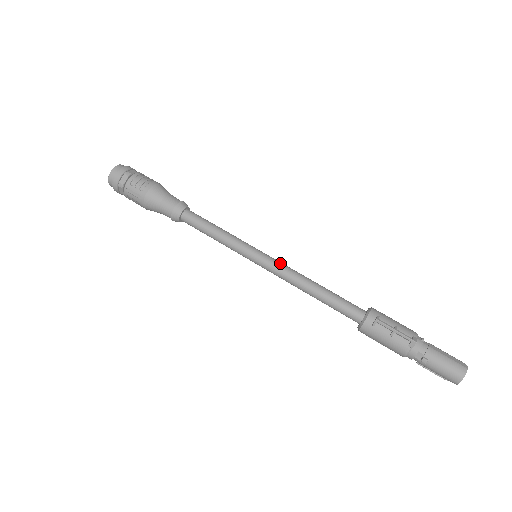
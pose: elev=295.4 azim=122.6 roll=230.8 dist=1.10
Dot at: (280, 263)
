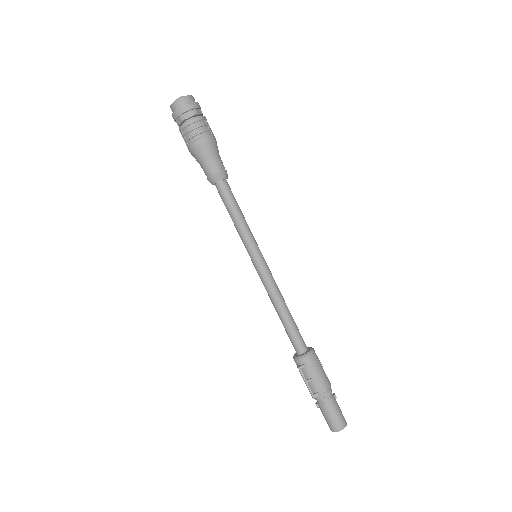
Dot at: (266, 277)
